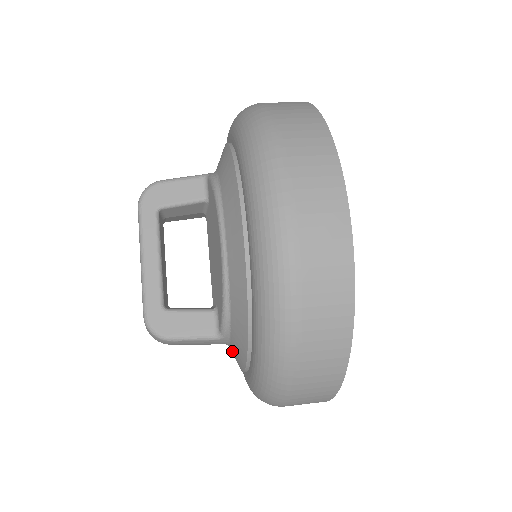
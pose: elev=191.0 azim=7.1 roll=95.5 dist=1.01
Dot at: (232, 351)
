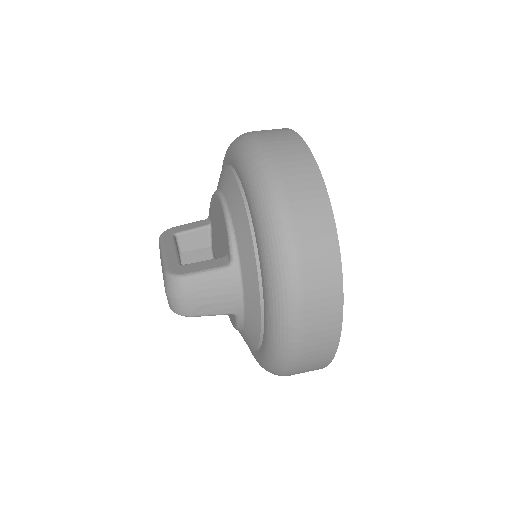
Dot at: (246, 287)
